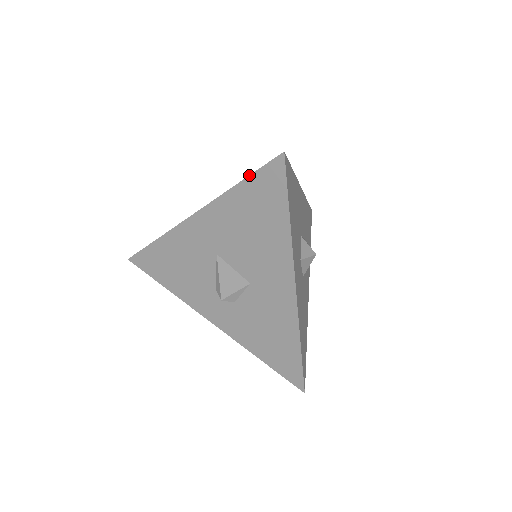
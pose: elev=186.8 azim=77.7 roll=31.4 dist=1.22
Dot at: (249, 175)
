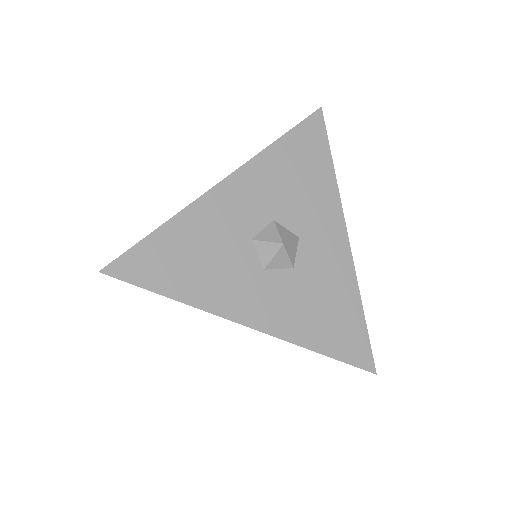
Dot at: occluded
